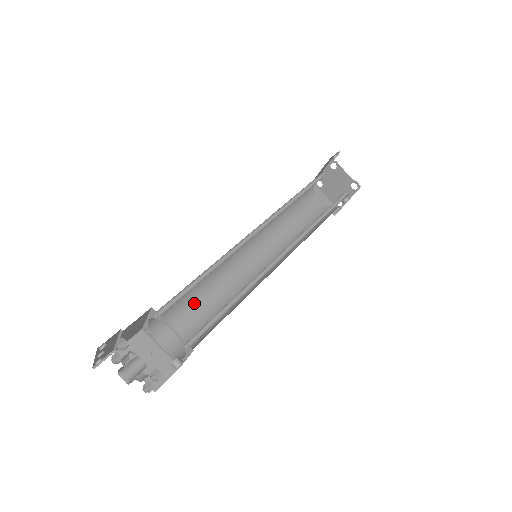
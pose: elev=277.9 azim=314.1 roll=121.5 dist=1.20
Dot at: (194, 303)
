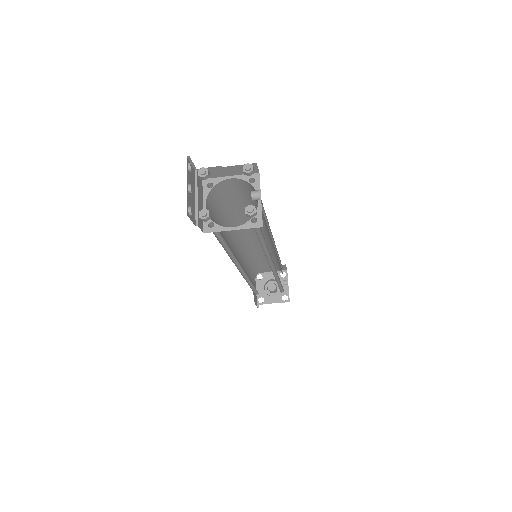
Dot at: (257, 259)
